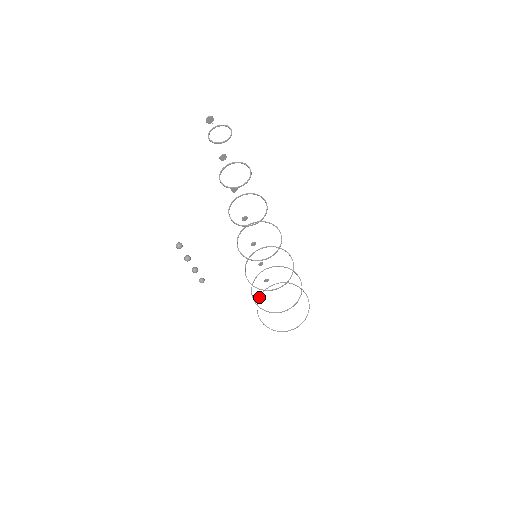
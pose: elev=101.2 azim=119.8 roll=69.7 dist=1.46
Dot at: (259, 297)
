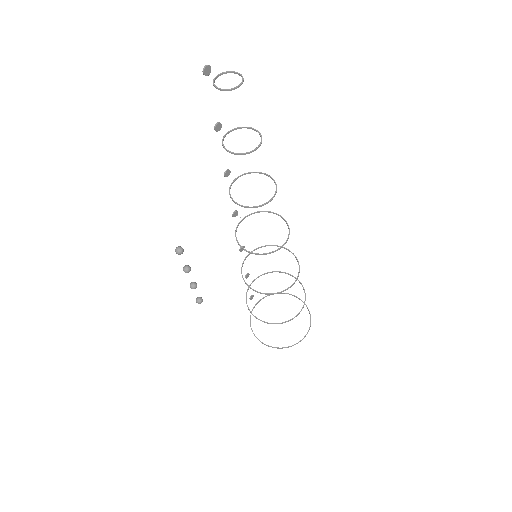
Dot at: (250, 317)
